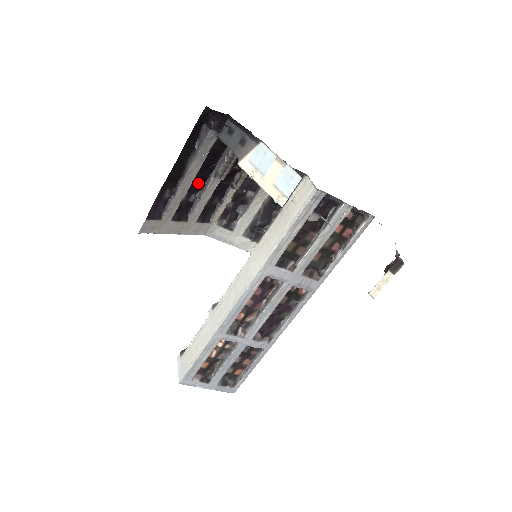
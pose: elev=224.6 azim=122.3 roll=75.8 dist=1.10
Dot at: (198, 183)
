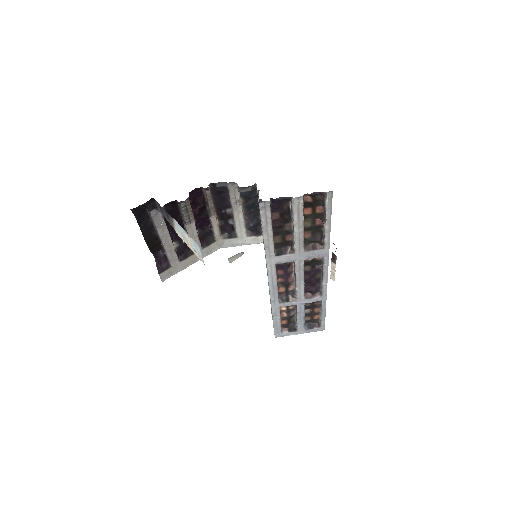
Dot at: occluded
